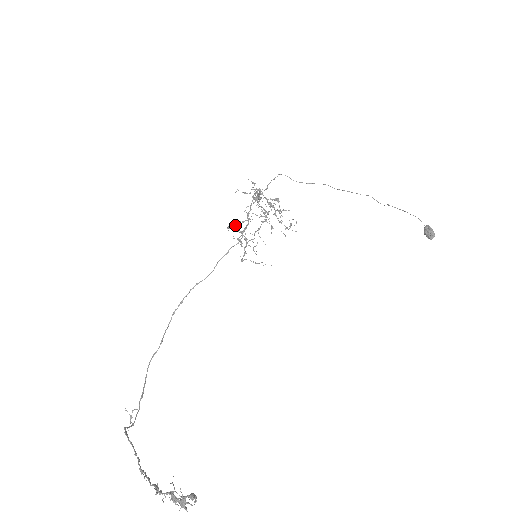
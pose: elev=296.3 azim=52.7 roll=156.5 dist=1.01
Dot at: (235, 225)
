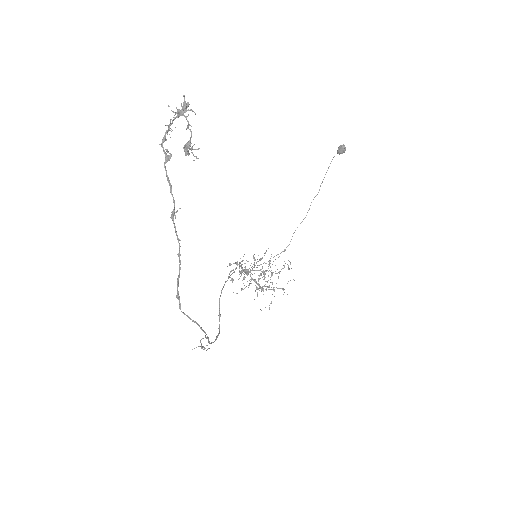
Dot at: (229, 264)
